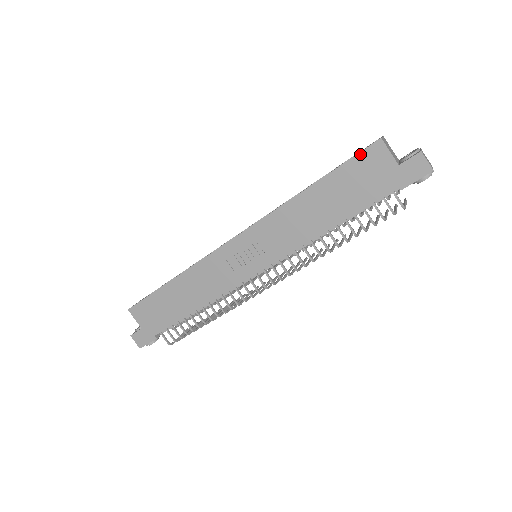
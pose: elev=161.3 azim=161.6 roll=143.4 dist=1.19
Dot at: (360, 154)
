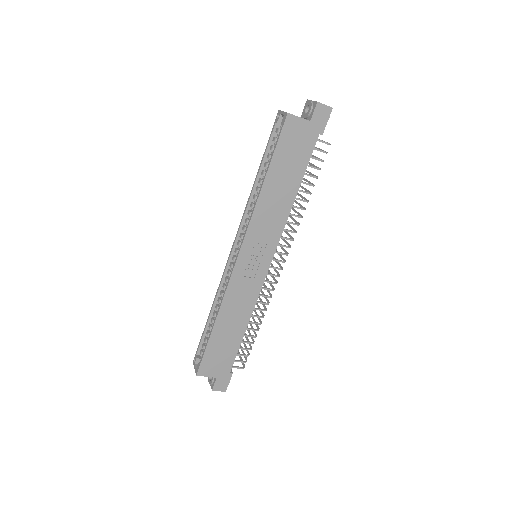
Dot at: (282, 133)
